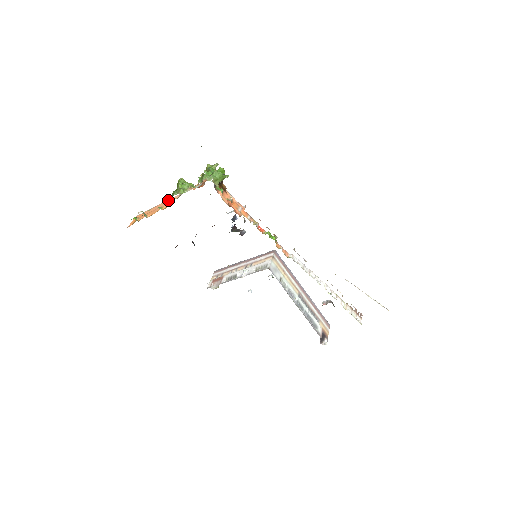
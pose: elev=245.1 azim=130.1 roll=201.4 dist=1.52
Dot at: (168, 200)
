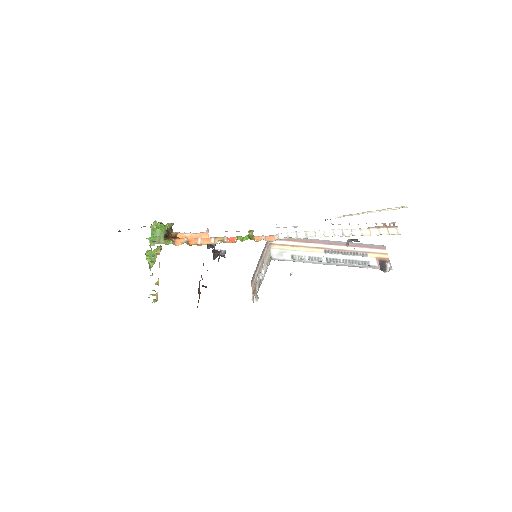
Dot at: occluded
